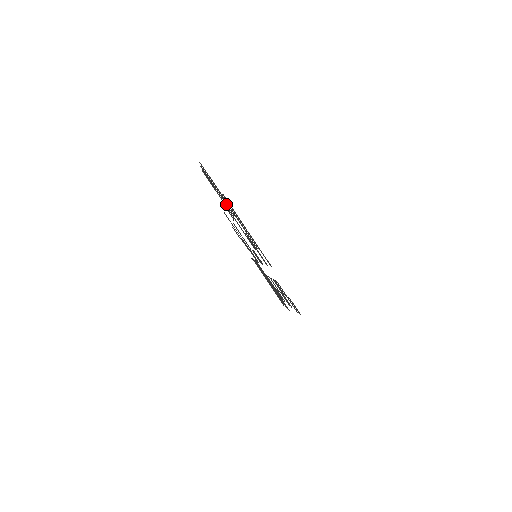
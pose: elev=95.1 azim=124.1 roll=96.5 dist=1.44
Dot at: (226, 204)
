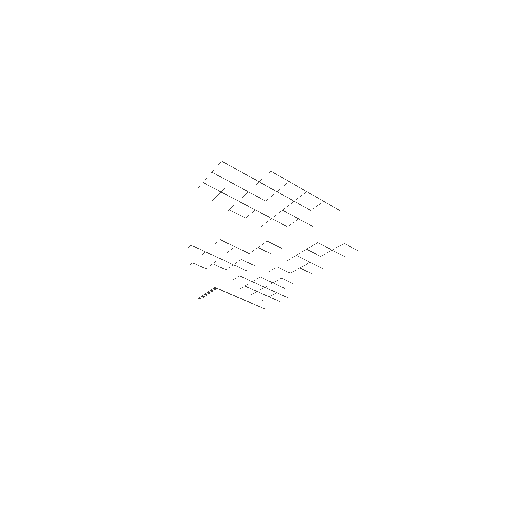
Dot at: (253, 194)
